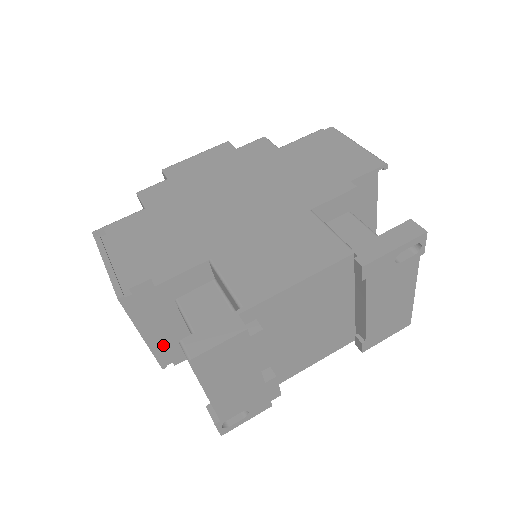
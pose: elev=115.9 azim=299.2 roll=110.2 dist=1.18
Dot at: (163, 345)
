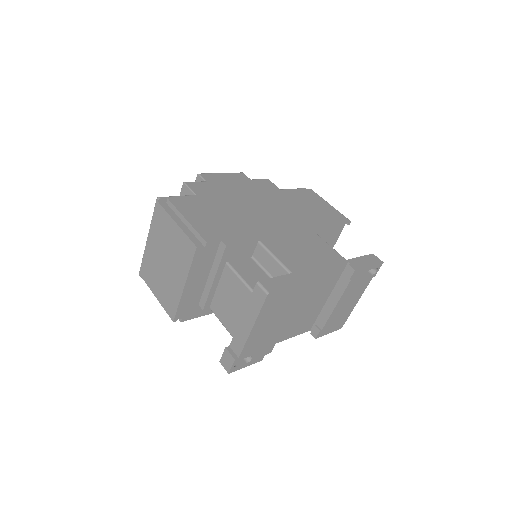
Dot at: (188, 299)
